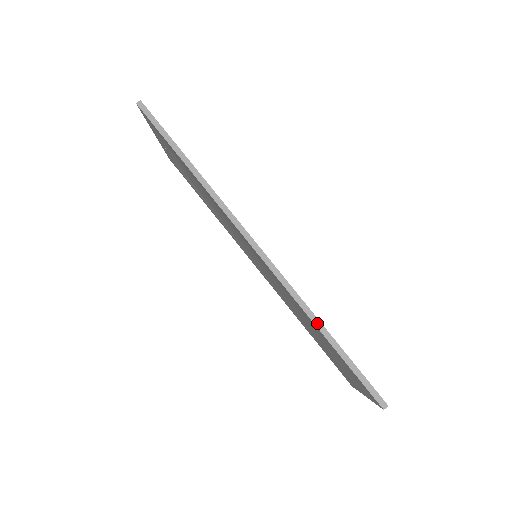
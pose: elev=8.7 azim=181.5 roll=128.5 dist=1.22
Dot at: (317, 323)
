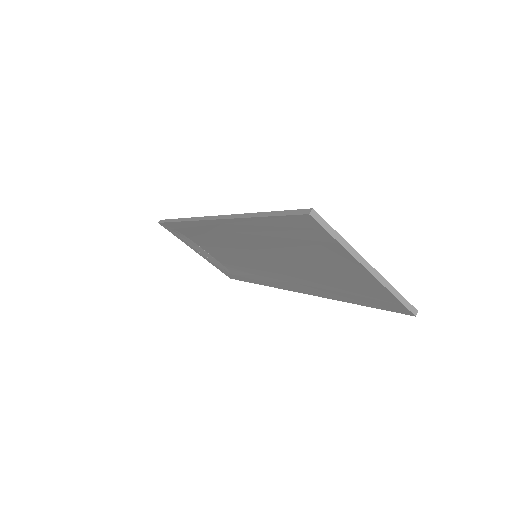
Dot at: (250, 215)
